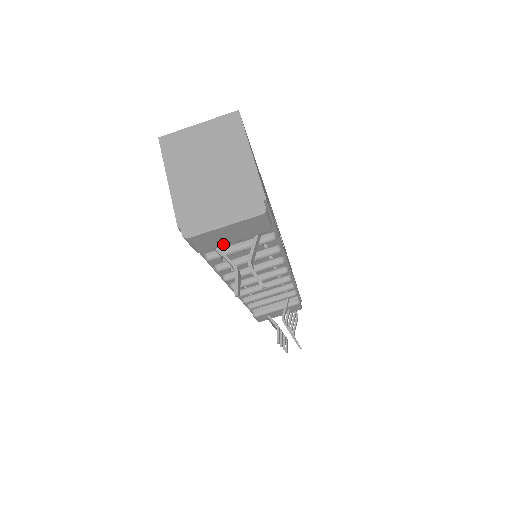
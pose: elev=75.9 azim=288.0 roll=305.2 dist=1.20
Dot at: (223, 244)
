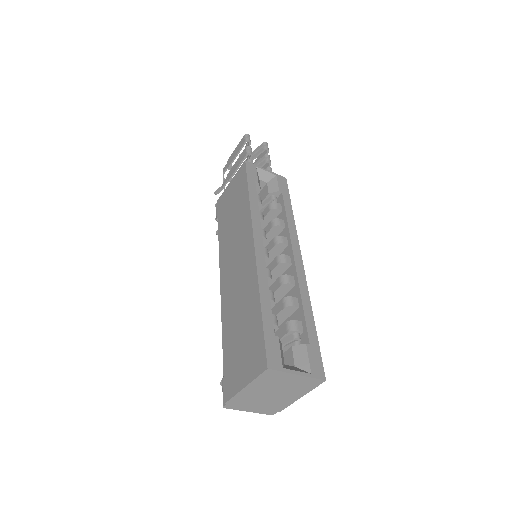
Dot at: occluded
